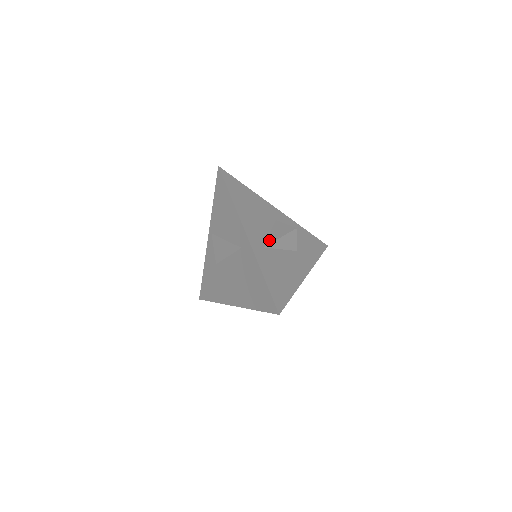
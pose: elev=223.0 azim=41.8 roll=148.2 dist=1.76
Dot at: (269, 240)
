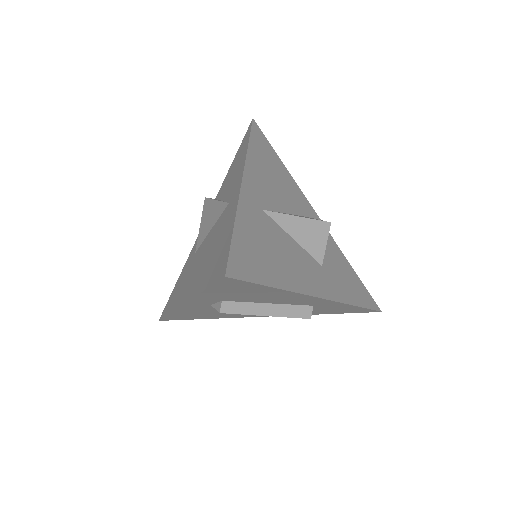
Dot at: (278, 212)
